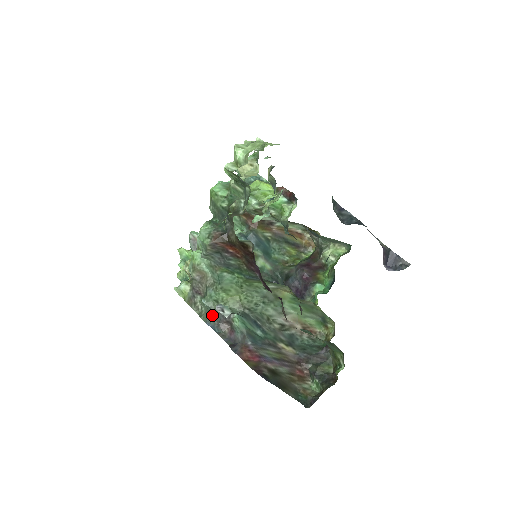
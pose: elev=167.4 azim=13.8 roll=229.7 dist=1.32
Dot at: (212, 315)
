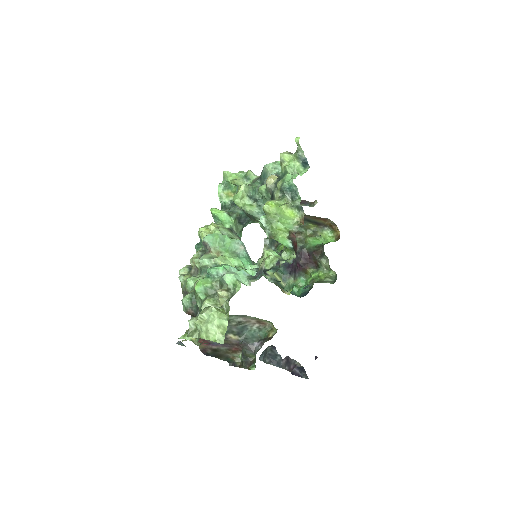
Dot at: occluded
